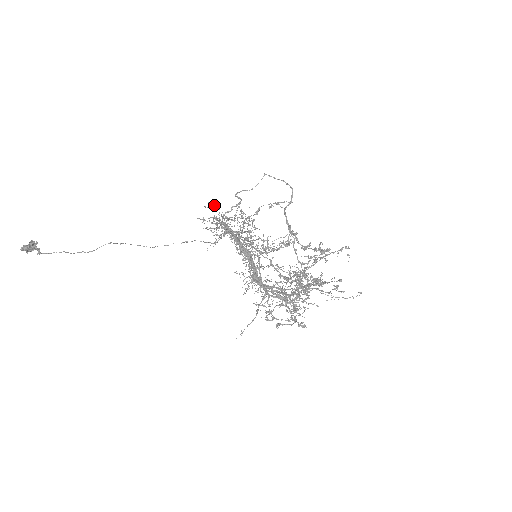
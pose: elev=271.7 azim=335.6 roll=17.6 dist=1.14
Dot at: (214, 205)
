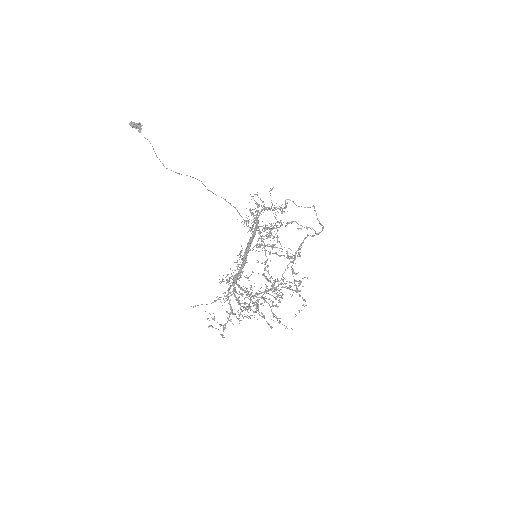
Dot at: (271, 190)
